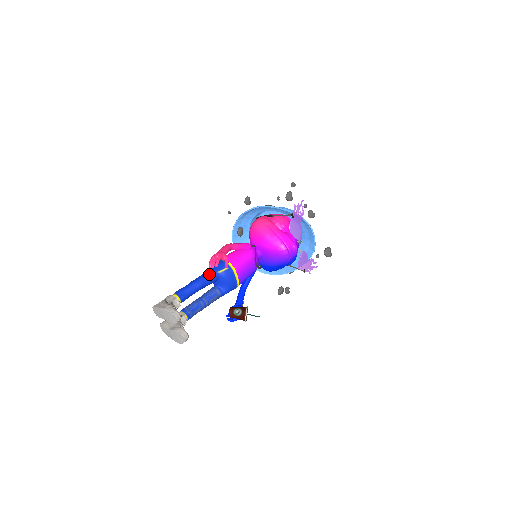
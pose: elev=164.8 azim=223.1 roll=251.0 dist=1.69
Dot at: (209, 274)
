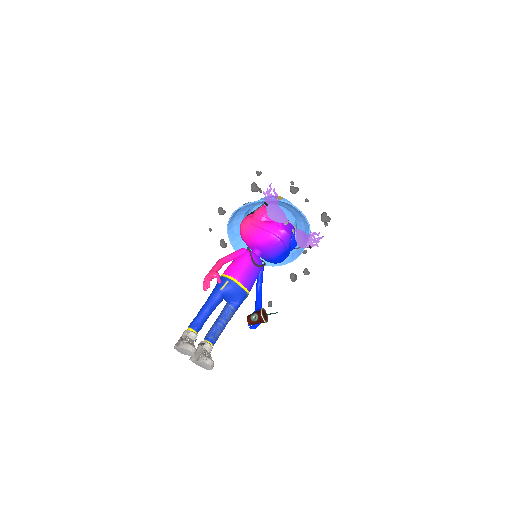
Dot at: (213, 295)
